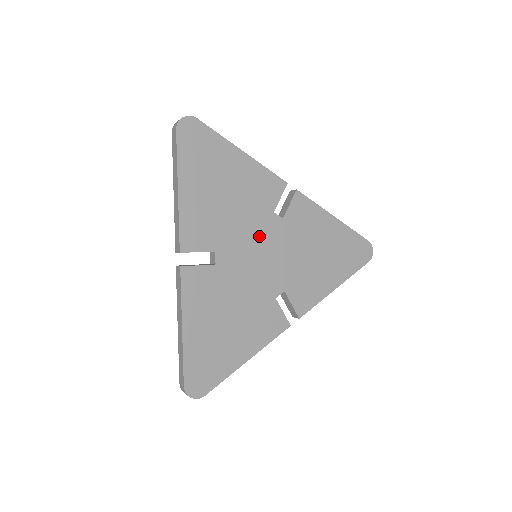
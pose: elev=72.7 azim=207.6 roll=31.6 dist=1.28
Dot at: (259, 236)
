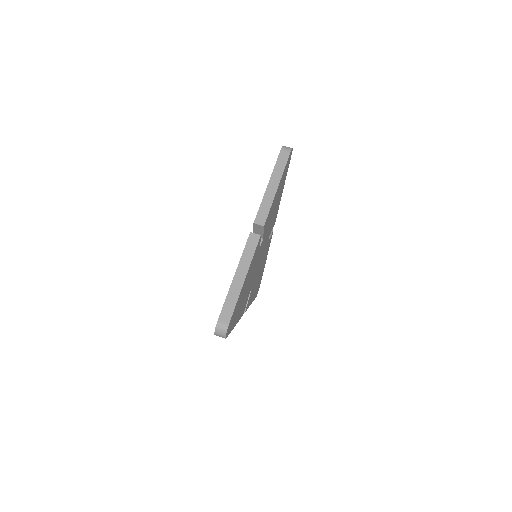
Dot at: occluded
